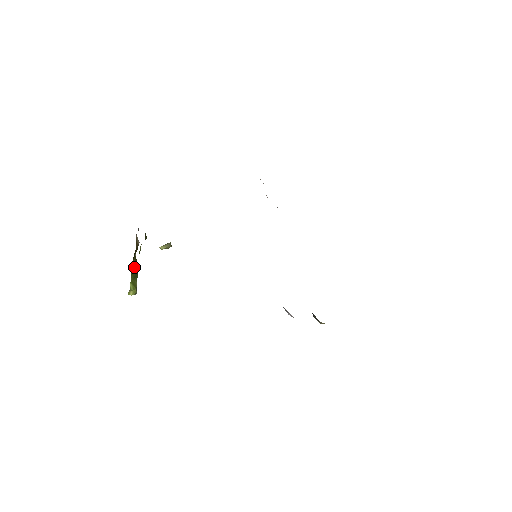
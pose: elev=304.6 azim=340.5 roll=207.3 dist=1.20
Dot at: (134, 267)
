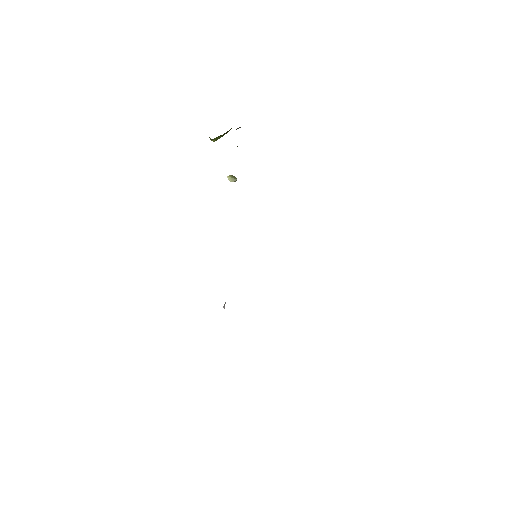
Dot at: (226, 132)
